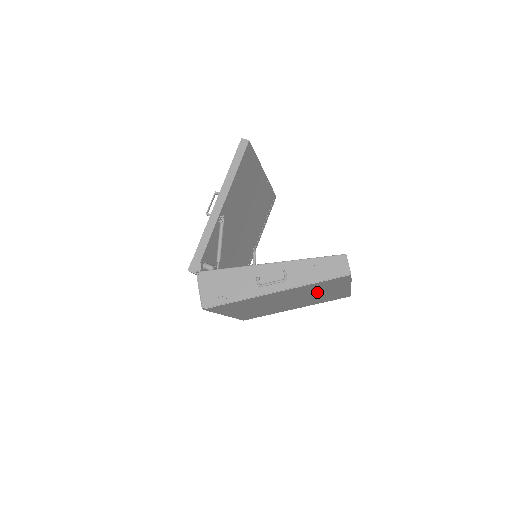
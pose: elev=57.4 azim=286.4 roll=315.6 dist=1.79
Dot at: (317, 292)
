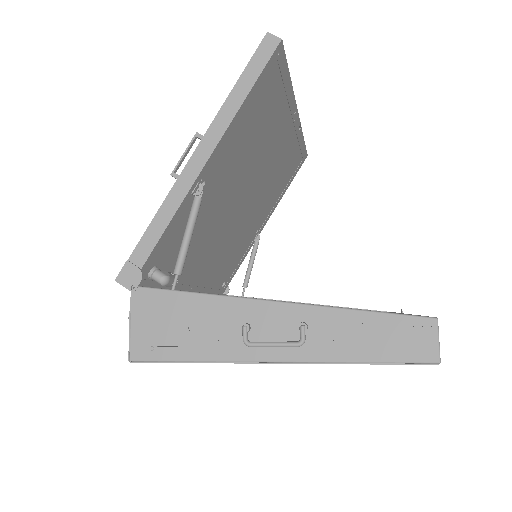
Dot at: occluded
